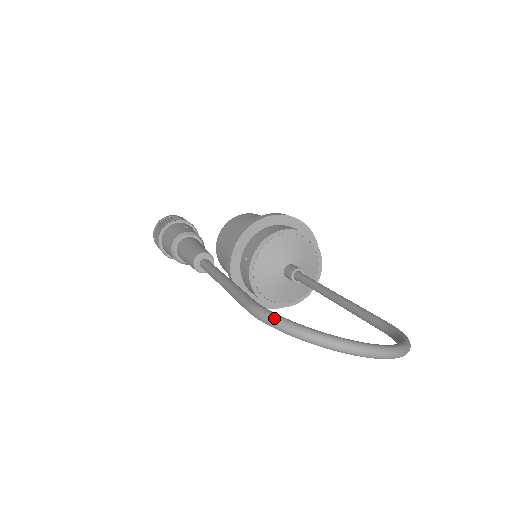
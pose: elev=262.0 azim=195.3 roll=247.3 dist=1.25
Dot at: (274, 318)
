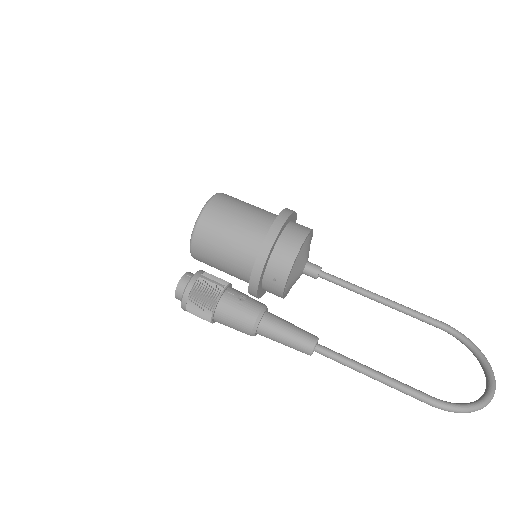
Dot at: (462, 410)
